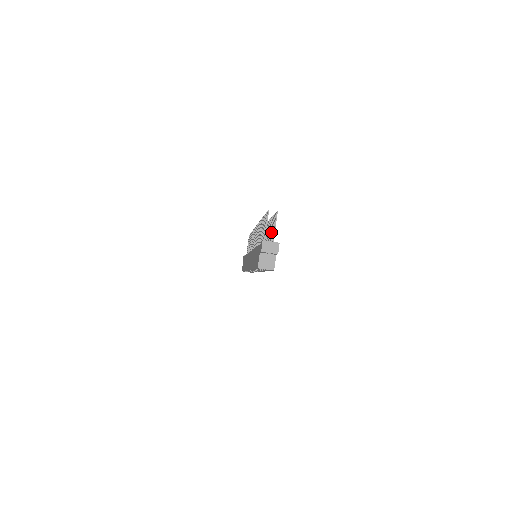
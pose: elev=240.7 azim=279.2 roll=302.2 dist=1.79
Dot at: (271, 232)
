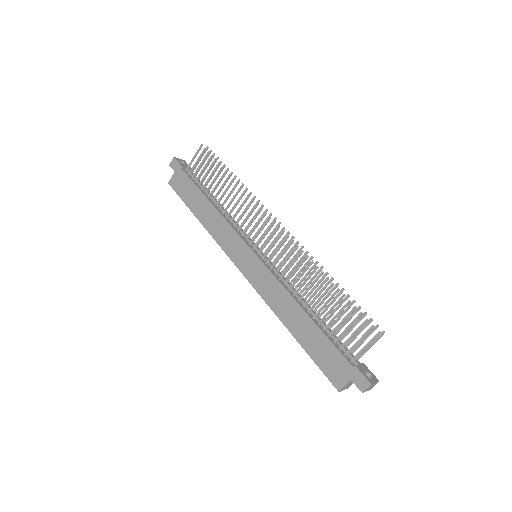
Dot at: (351, 328)
